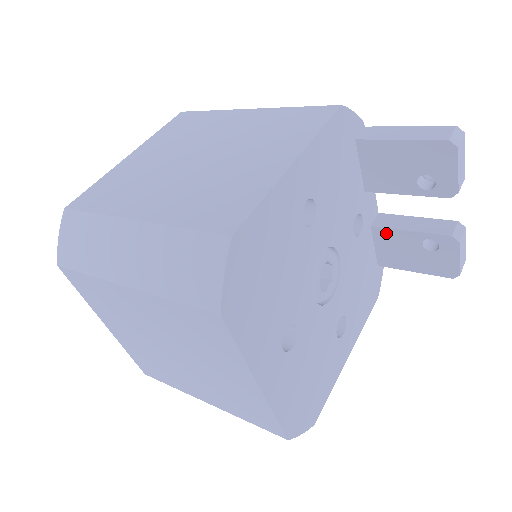
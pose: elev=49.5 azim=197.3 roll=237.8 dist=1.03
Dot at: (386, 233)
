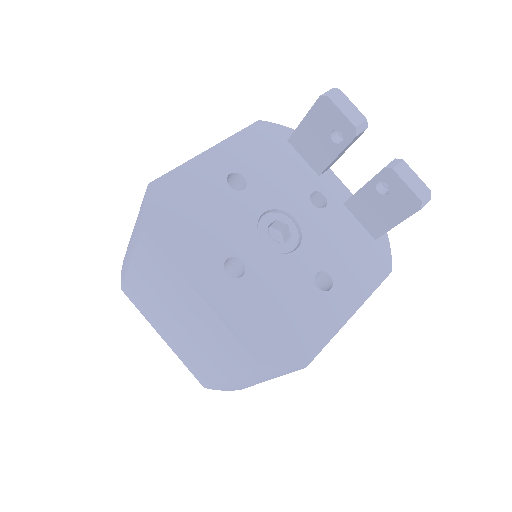
Dot at: (354, 202)
